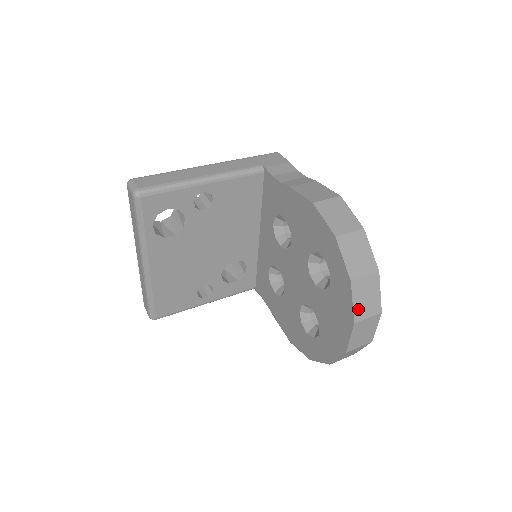
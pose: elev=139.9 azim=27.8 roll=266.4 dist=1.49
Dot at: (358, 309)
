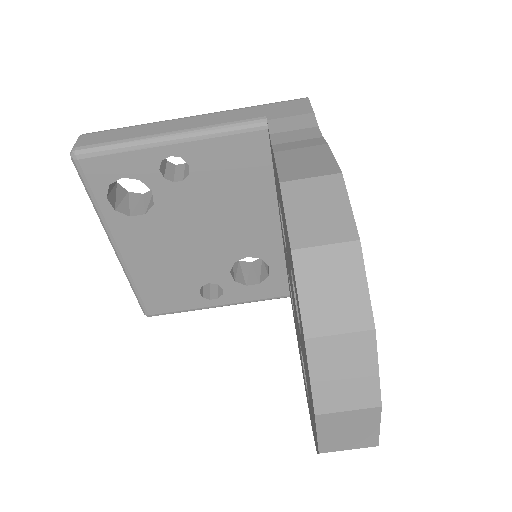
Dot at: (323, 391)
